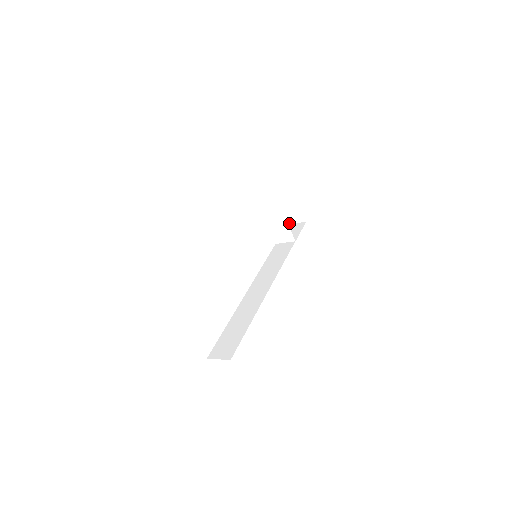
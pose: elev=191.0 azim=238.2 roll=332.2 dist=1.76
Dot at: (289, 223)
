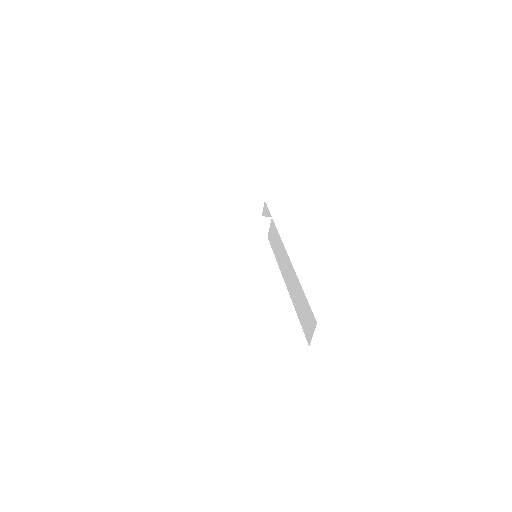
Dot at: occluded
